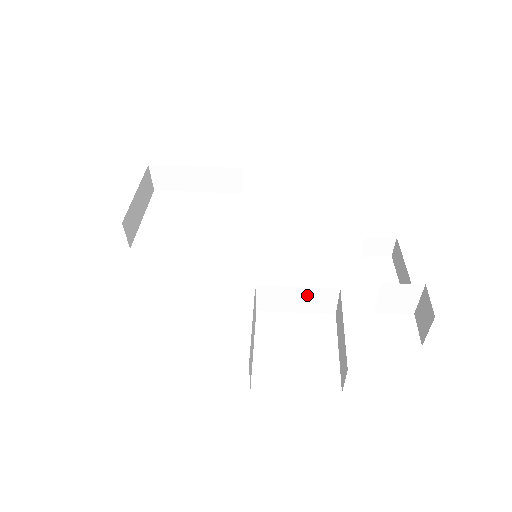
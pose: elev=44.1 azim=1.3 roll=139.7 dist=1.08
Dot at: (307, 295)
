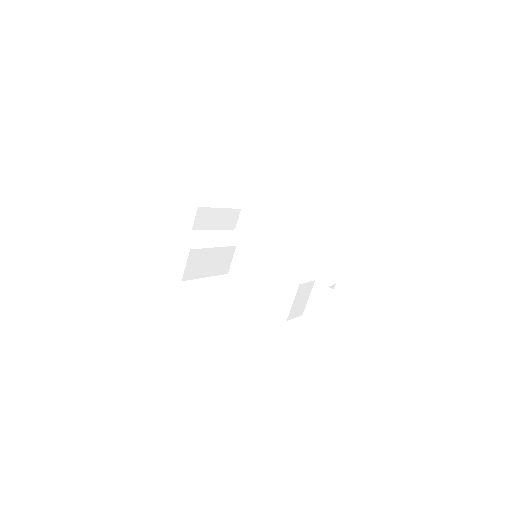
Dot at: (264, 270)
